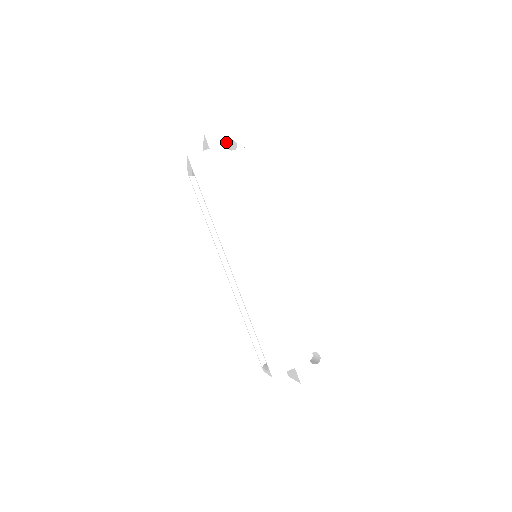
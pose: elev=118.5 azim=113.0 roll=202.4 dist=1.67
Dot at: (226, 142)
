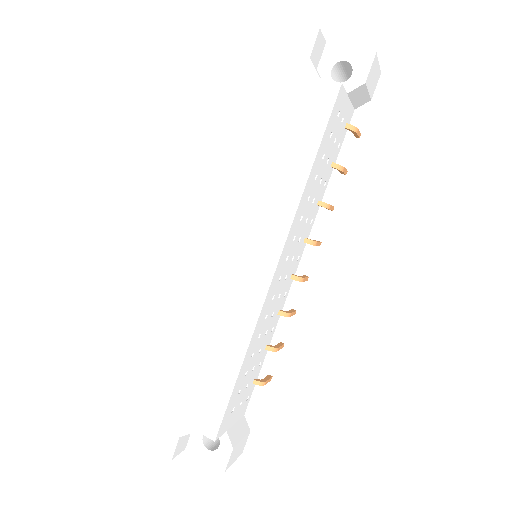
Dot at: (339, 61)
